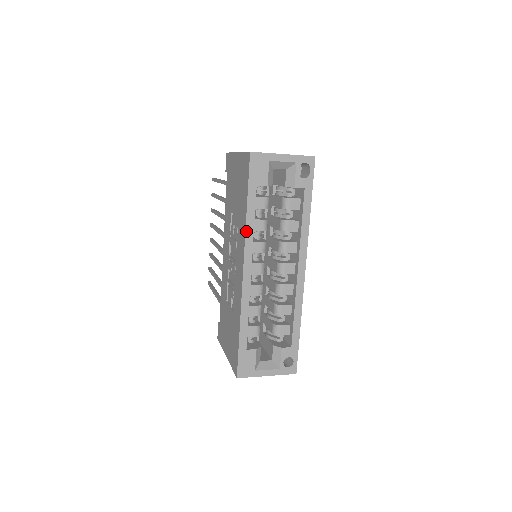
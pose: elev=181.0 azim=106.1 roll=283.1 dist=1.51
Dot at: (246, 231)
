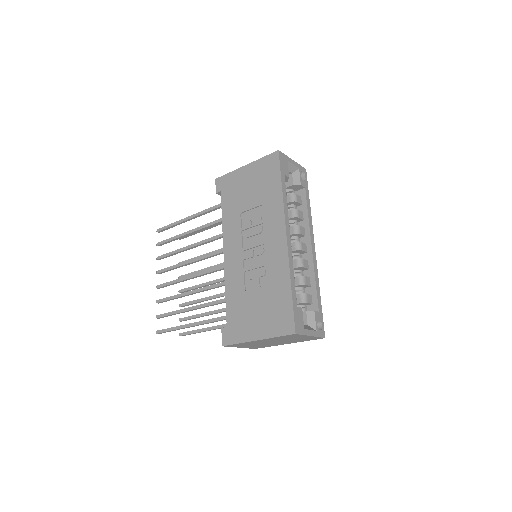
Dot at: (284, 205)
